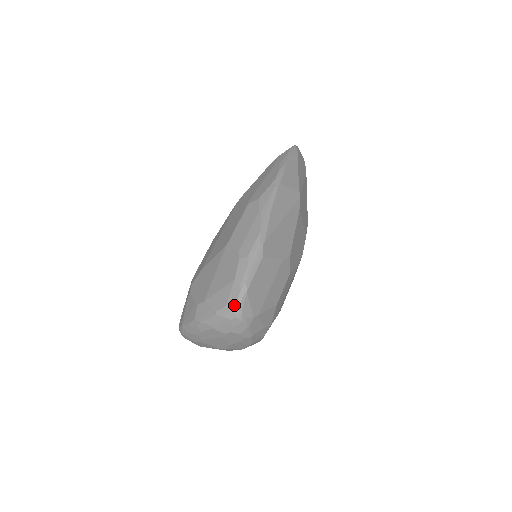
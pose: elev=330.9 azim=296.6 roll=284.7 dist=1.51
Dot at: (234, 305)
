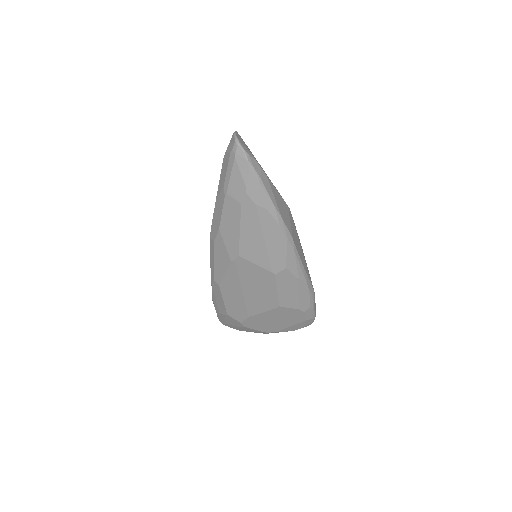
Dot at: occluded
